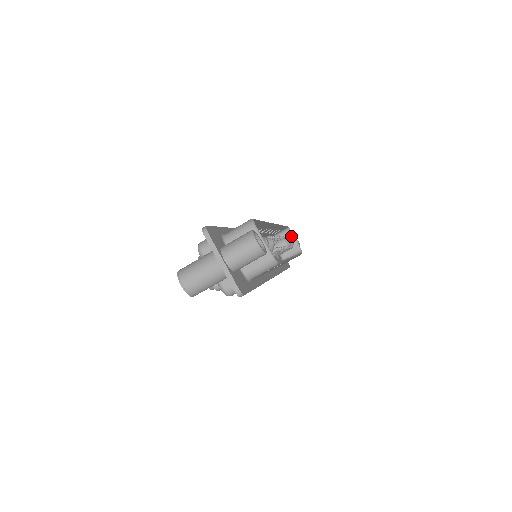
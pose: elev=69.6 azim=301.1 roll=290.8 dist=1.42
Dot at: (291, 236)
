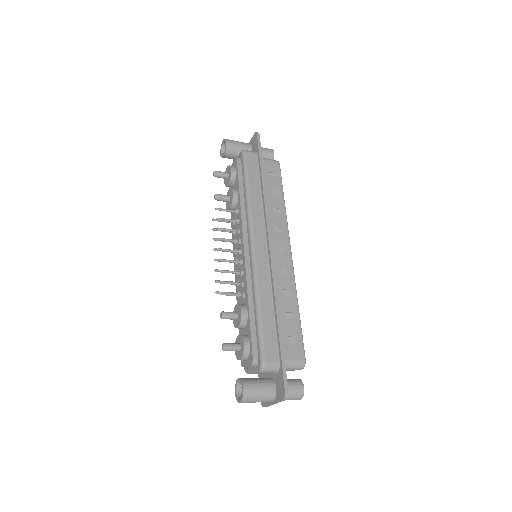
Dot at: occluded
